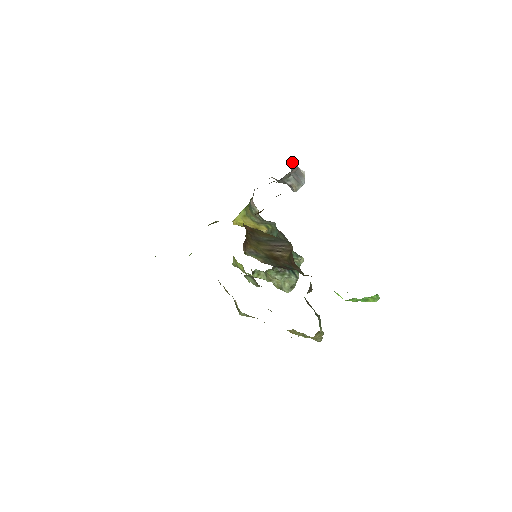
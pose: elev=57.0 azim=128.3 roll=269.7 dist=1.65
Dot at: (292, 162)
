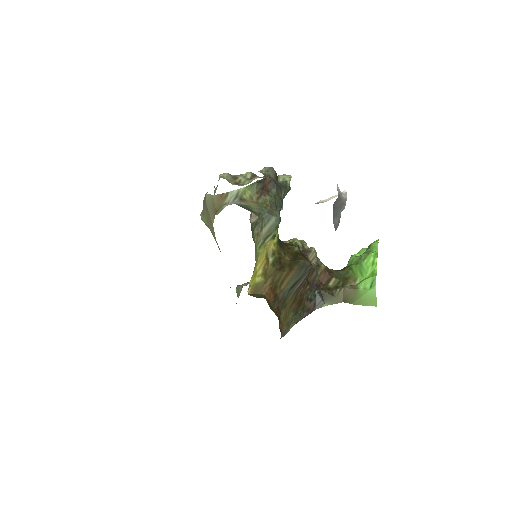
Dot at: occluded
